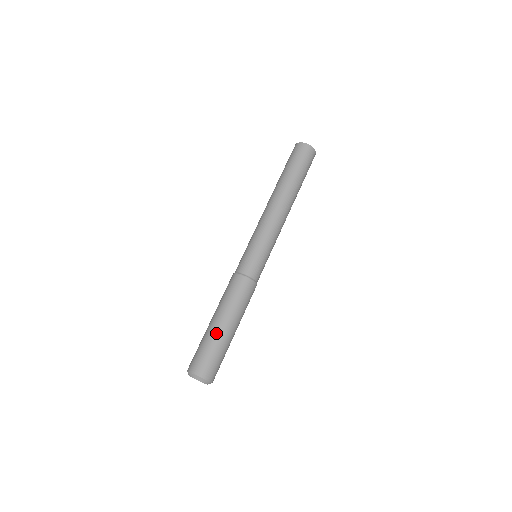
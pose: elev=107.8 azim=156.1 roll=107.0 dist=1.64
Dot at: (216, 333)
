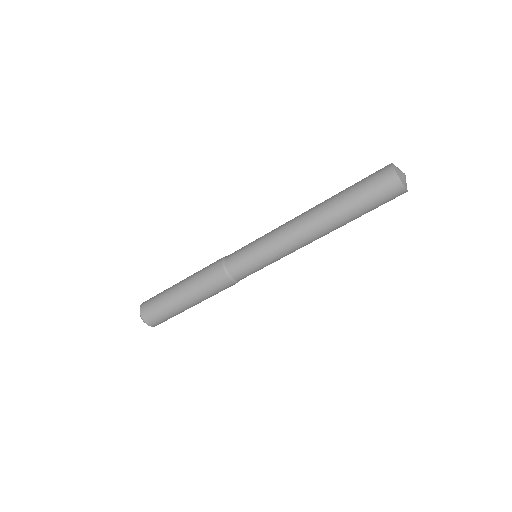
Dot at: (176, 304)
